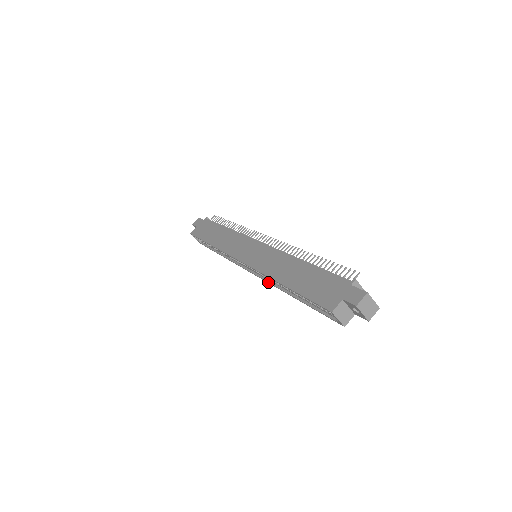
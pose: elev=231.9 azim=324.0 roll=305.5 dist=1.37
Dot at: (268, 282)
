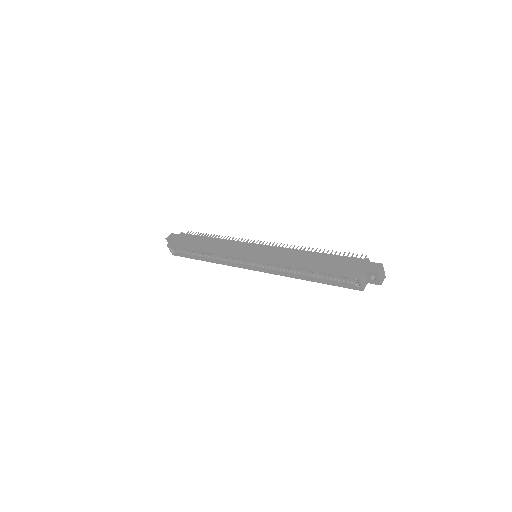
Dot at: (275, 273)
